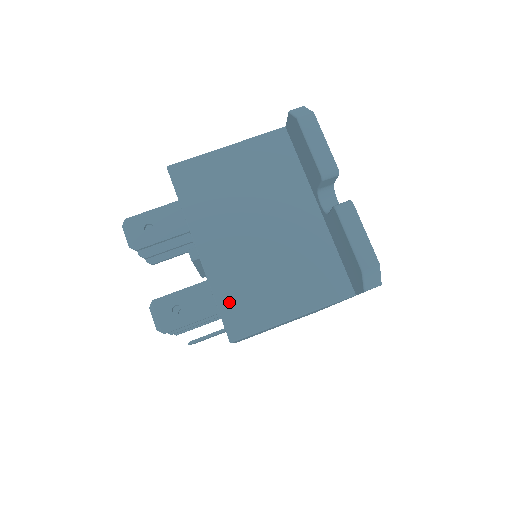
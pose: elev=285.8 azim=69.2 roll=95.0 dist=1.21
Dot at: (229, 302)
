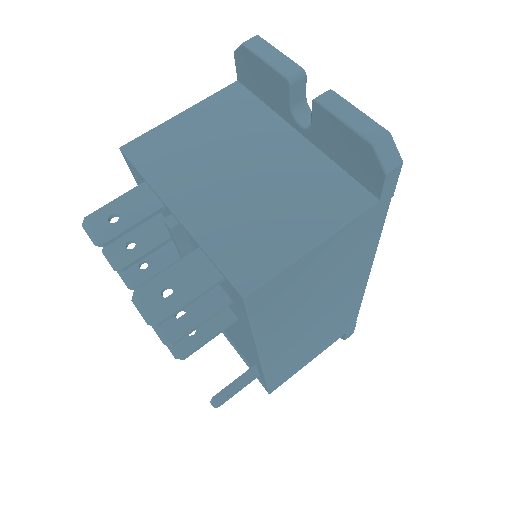
Dot at: (227, 253)
